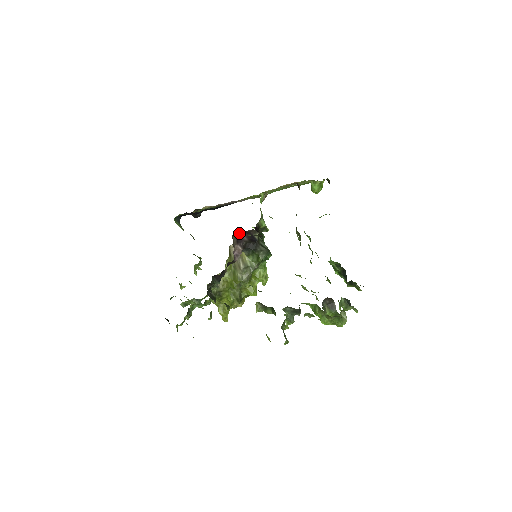
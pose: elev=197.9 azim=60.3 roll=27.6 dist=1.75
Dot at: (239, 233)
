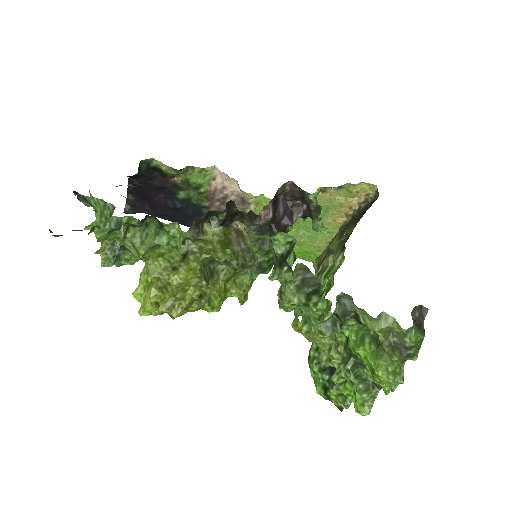
Dot at: (280, 197)
